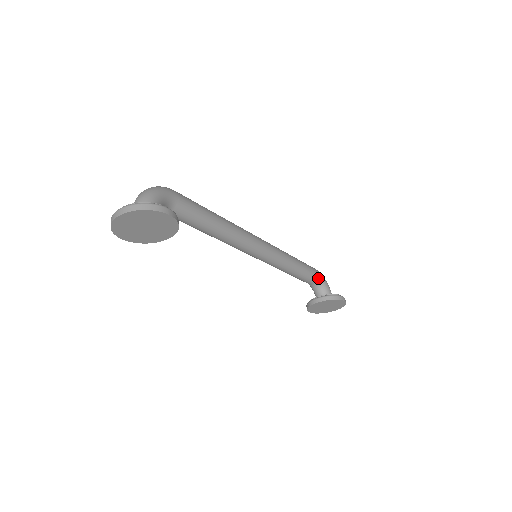
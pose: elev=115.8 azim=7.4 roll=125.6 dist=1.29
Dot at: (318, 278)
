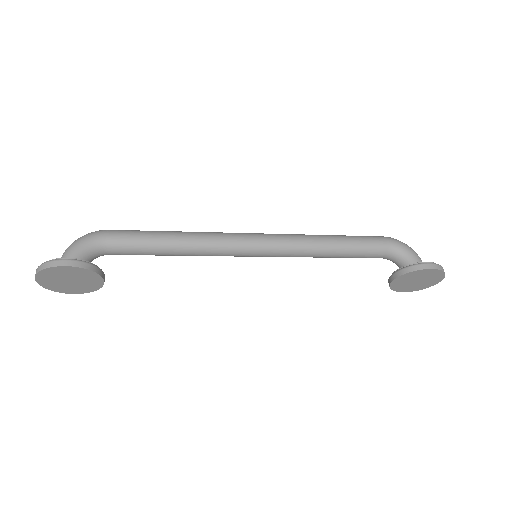
Dot at: (388, 248)
